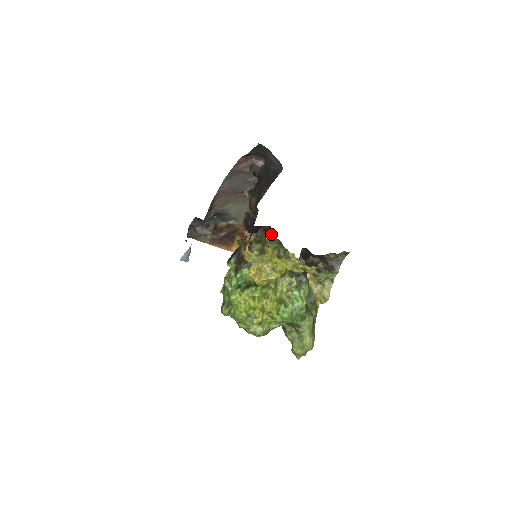
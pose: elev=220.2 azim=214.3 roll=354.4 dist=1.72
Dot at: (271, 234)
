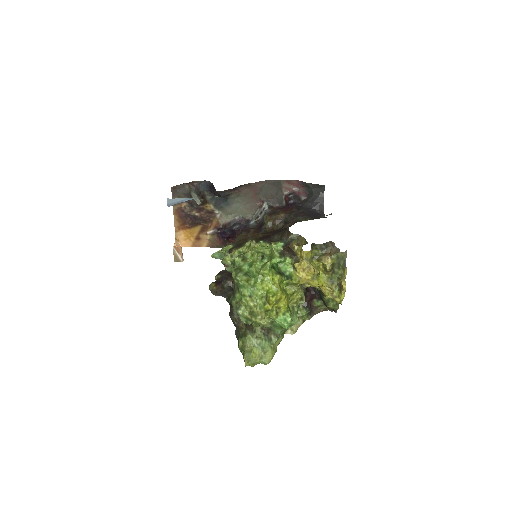
Dot at: (346, 252)
